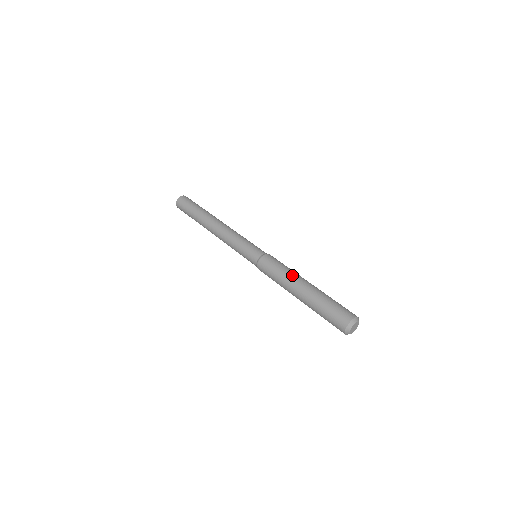
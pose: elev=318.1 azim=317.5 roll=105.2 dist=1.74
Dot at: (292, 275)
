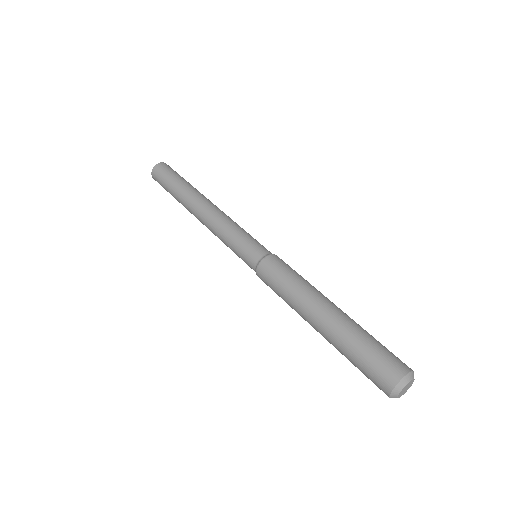
Dot at: (315, 288)
